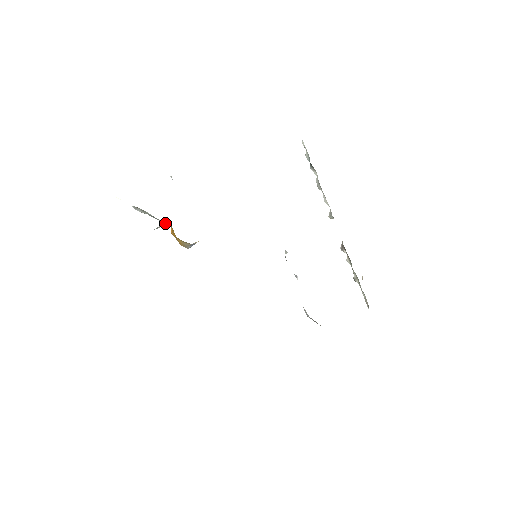
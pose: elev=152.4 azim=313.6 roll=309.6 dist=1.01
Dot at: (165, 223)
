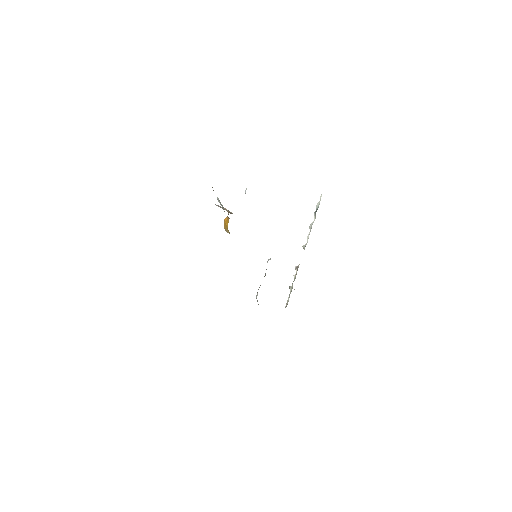
Dot at: occluded
